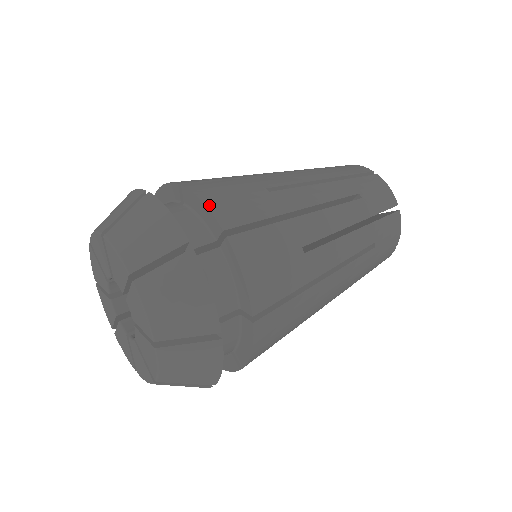
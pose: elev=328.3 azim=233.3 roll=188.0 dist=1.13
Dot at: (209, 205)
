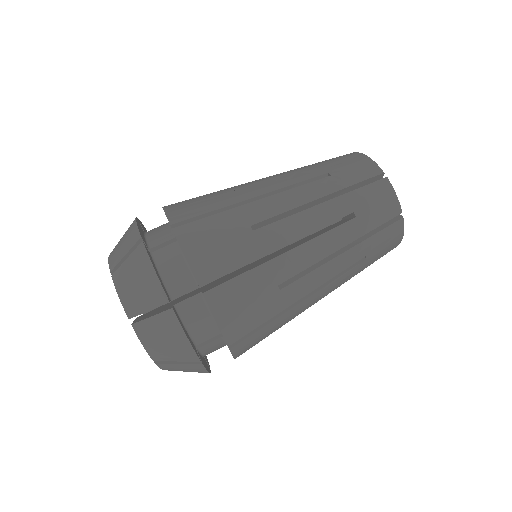
Dot at: (222, 328)
